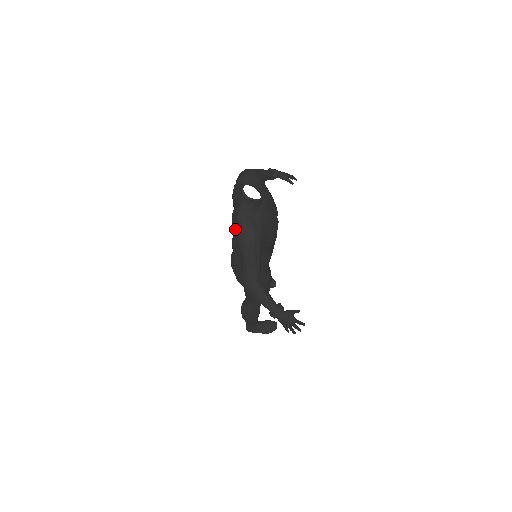
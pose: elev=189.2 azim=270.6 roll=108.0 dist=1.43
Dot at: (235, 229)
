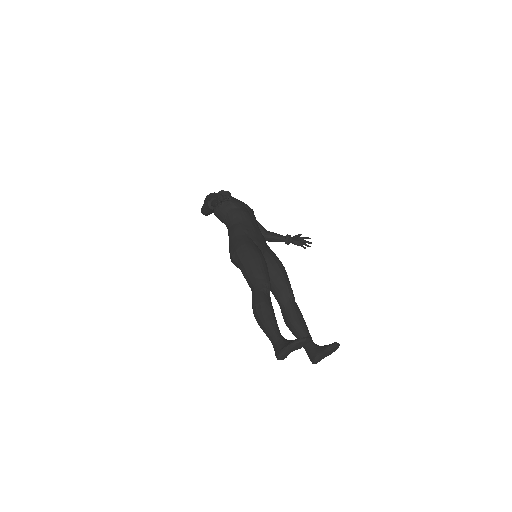
Dot at: occluded
